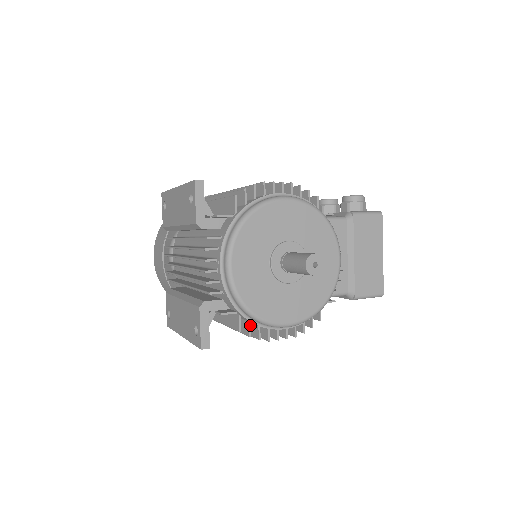
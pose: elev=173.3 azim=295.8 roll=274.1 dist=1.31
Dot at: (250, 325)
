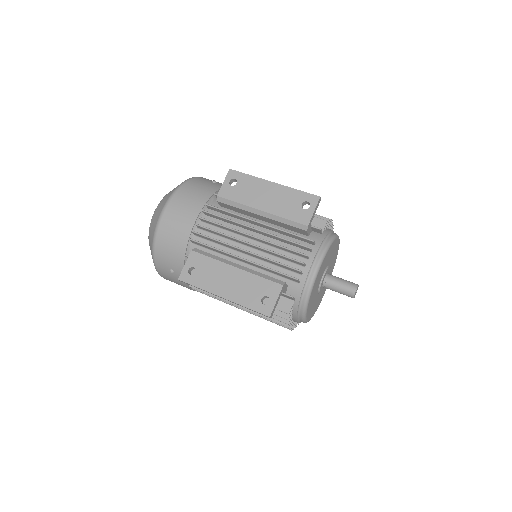
Dot at: (292, 312)
